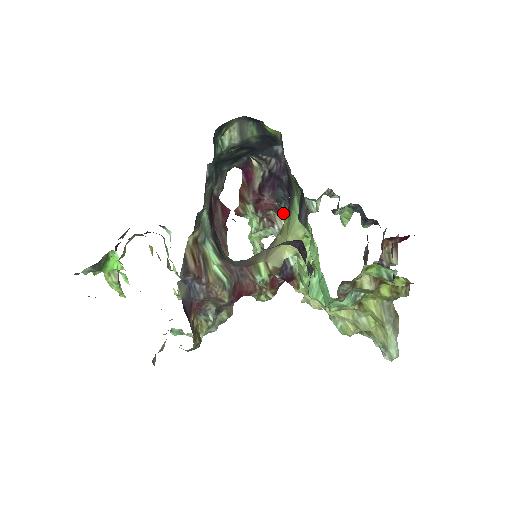
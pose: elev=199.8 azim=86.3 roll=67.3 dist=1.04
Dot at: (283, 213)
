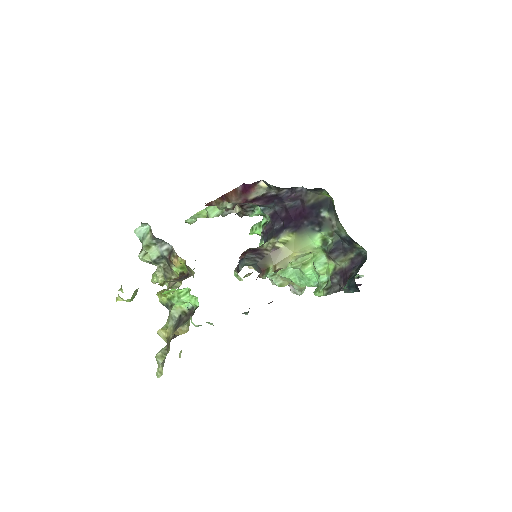
Dot at: (248, 207)
